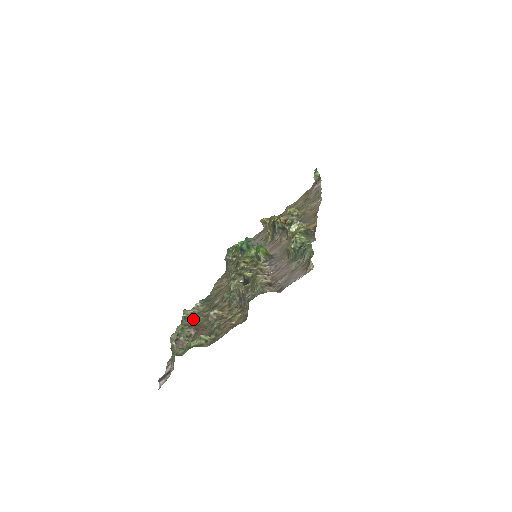
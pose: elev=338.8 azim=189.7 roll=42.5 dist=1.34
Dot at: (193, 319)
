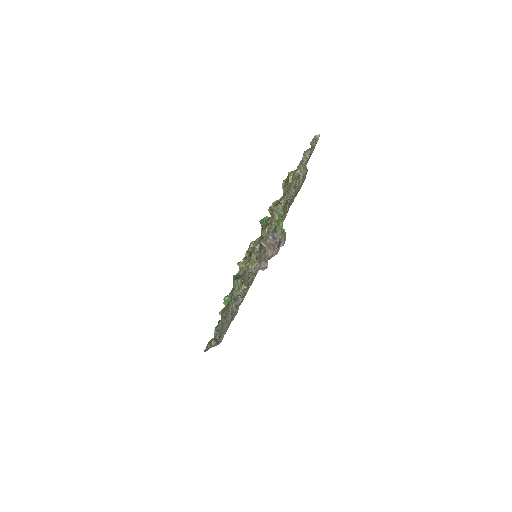
Dot at: occluded
